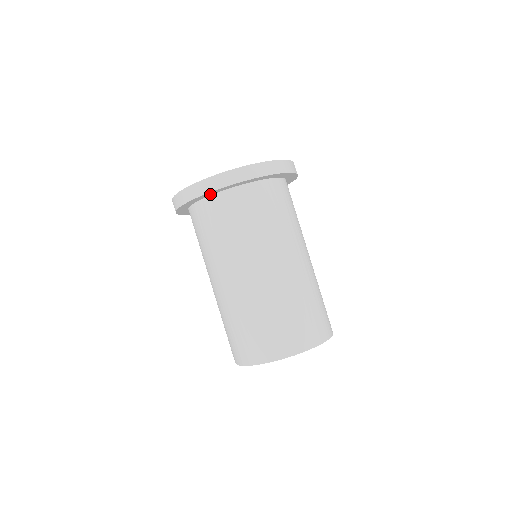
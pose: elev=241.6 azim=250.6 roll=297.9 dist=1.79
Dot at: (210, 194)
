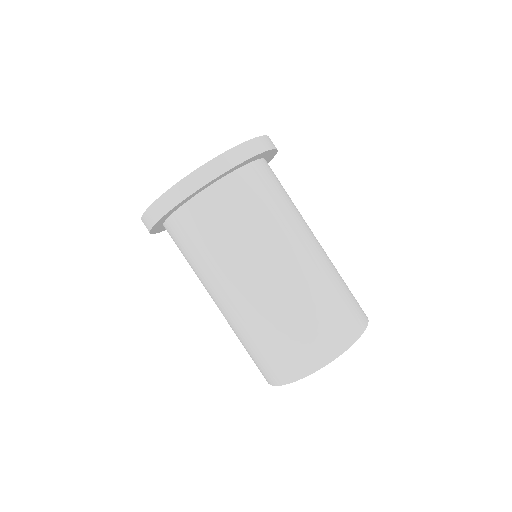
Dot at: (201, 190)
